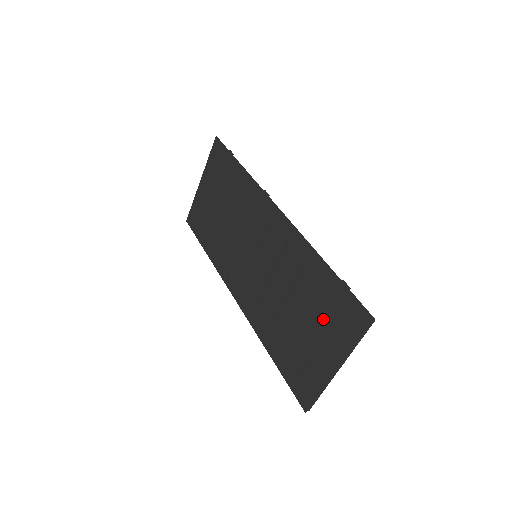
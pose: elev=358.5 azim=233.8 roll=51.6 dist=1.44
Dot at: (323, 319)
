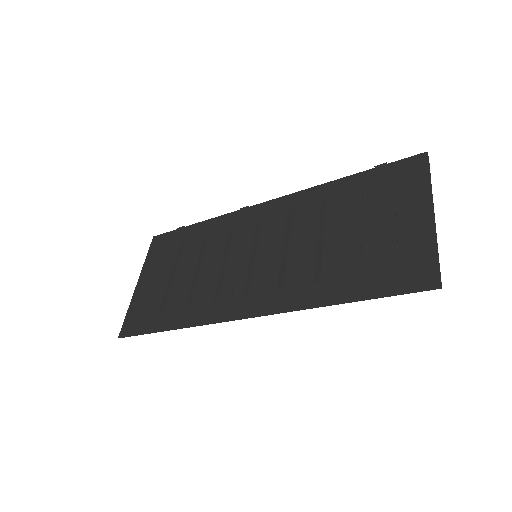
Dot at: (380, 202)
